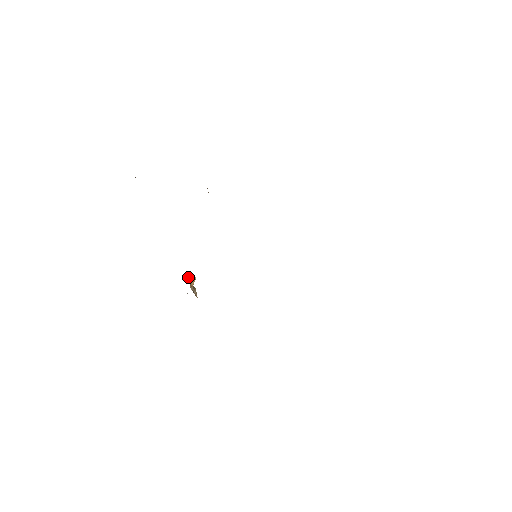
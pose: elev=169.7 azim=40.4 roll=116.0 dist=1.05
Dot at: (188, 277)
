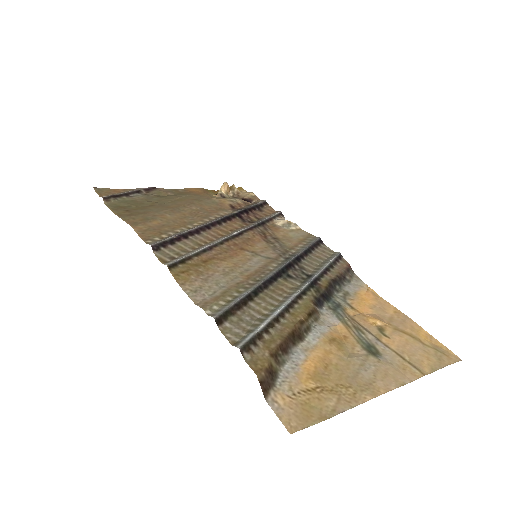
Dot at: (221, 191)
